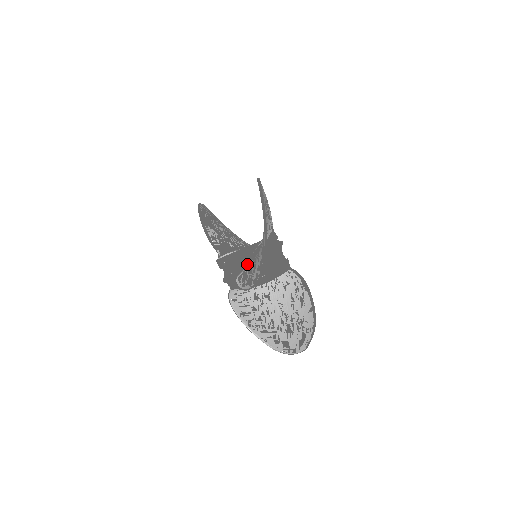
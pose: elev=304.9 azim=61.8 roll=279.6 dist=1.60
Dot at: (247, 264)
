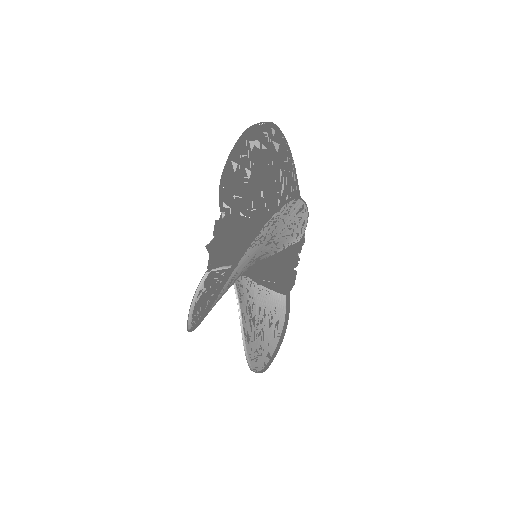
Dot at: occluded
